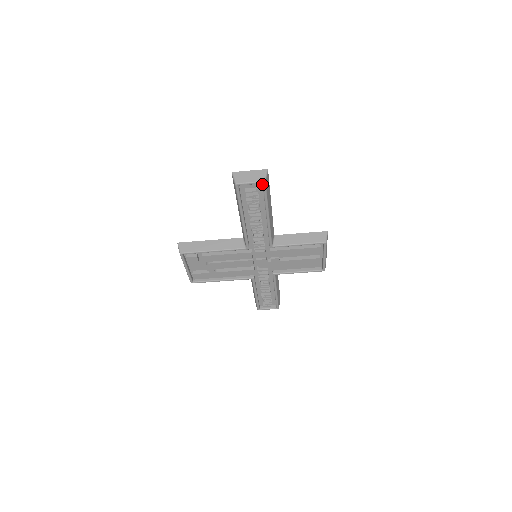
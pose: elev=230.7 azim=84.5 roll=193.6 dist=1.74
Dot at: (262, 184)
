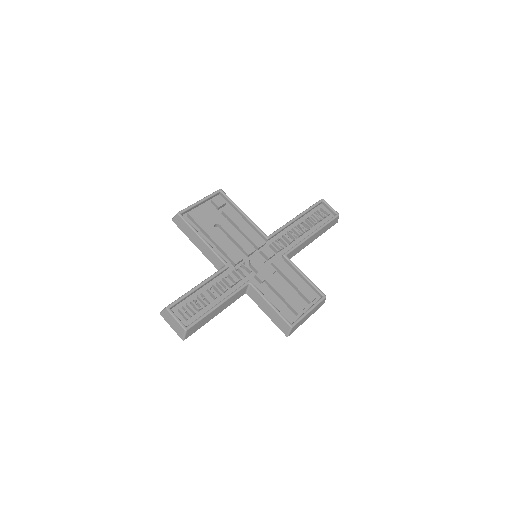
Dot at: occluded
